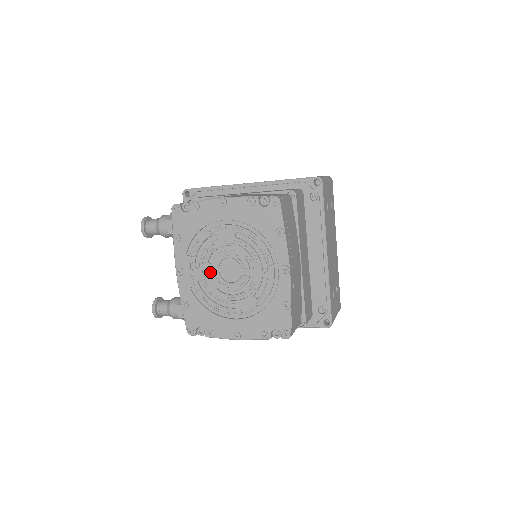
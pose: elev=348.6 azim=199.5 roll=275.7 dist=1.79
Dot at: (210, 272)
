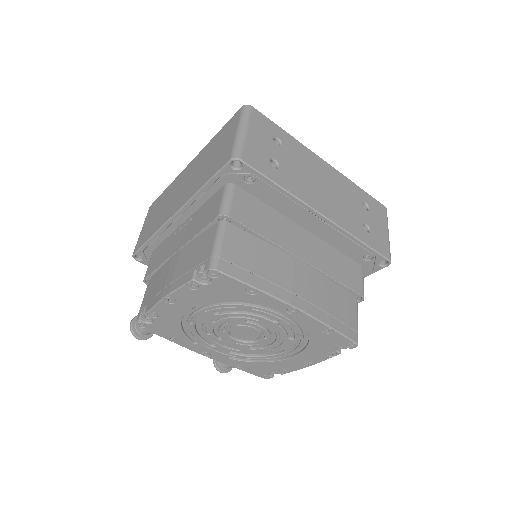
Dot at: (229, 343)
